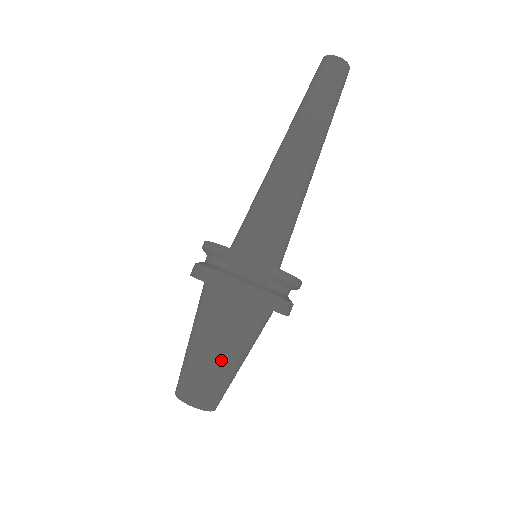
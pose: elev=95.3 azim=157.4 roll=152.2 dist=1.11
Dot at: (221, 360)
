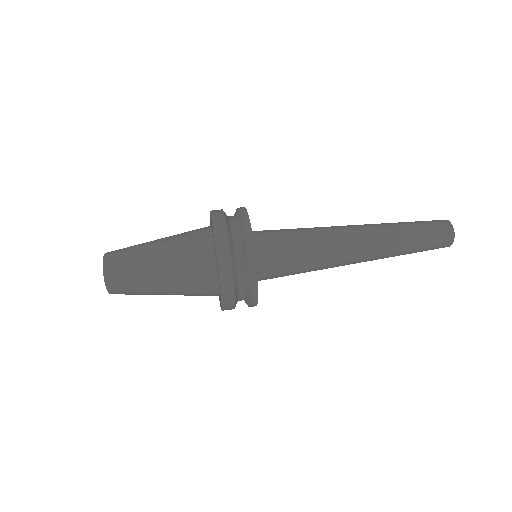
Dot at: (154, 242)
